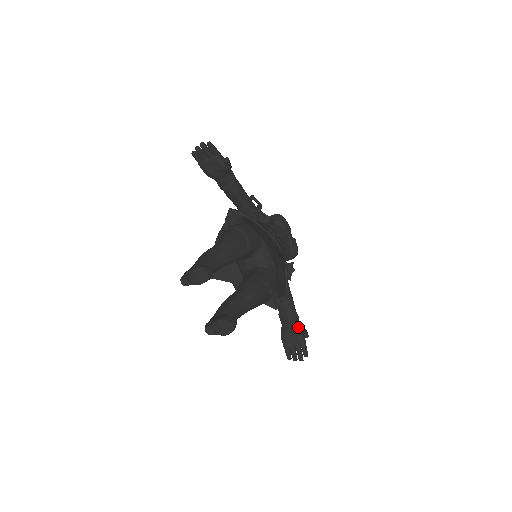
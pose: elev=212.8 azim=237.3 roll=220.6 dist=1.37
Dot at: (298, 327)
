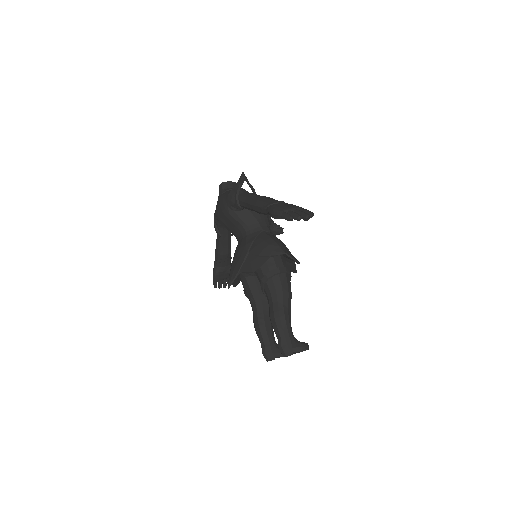
Dot at: occluded
